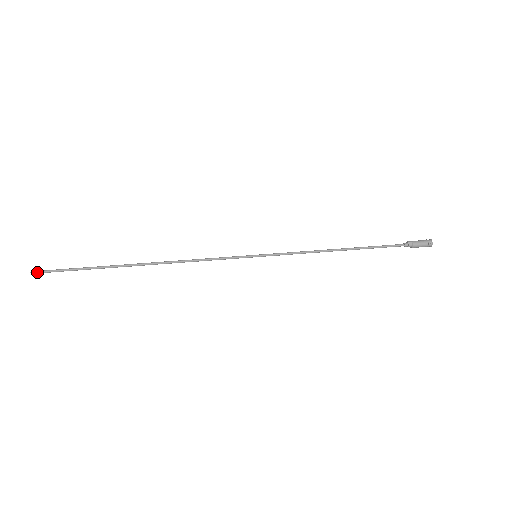
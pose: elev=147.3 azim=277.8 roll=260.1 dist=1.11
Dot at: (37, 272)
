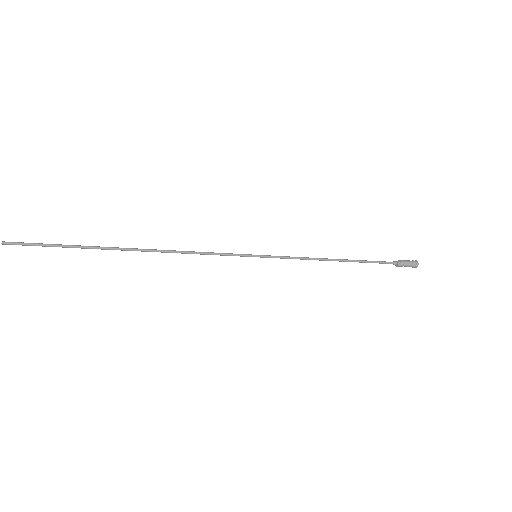
Dot at: (10, 242)
